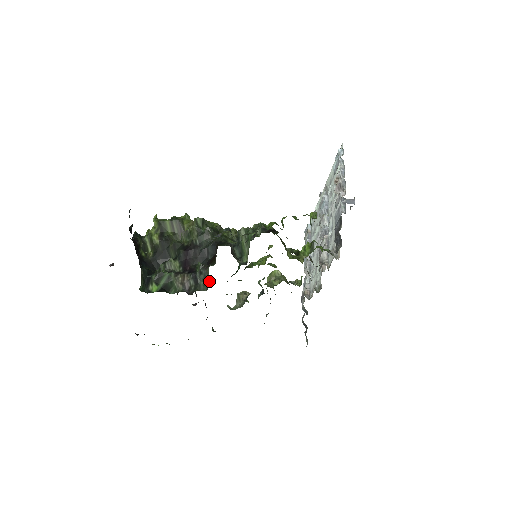
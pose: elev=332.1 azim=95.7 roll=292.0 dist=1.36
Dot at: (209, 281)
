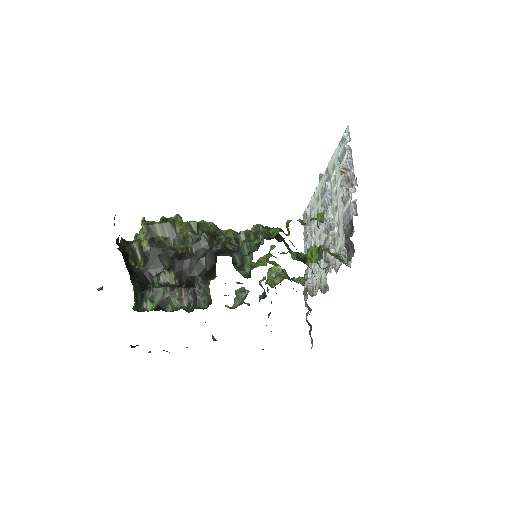
Dot at: (210, 297)
